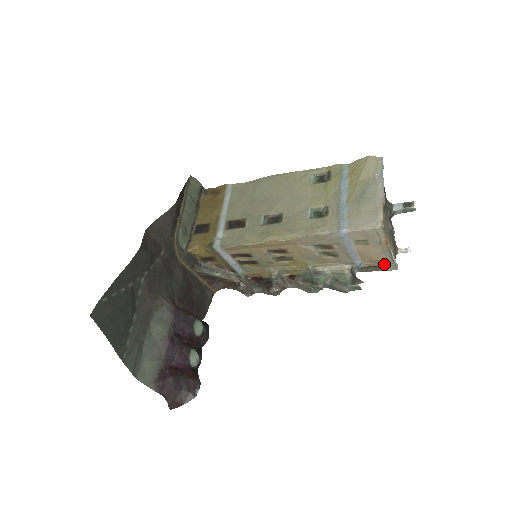
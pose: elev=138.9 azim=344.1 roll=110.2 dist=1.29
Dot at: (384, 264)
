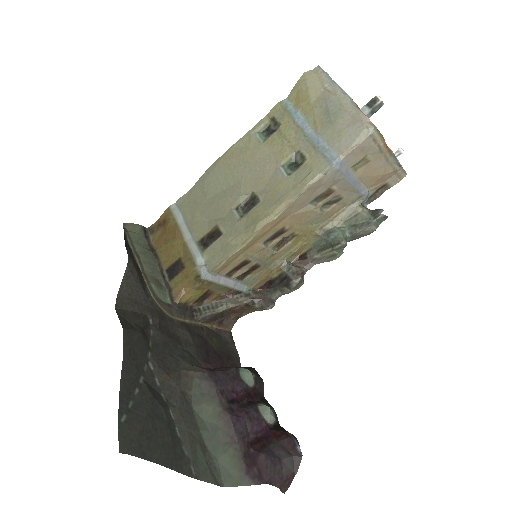
Dot at: (391, 177)
